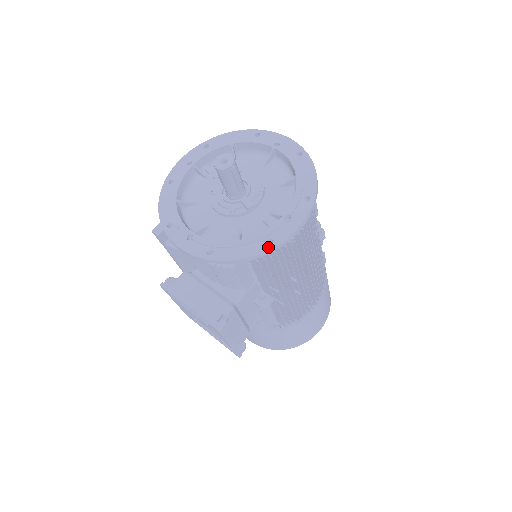
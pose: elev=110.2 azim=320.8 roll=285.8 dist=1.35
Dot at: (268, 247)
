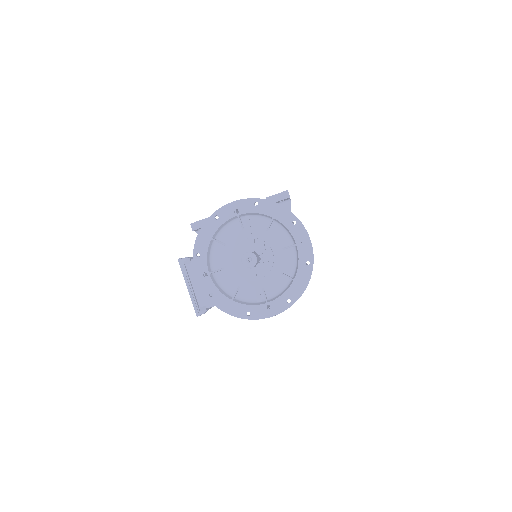
Dot at: (245, 317)
